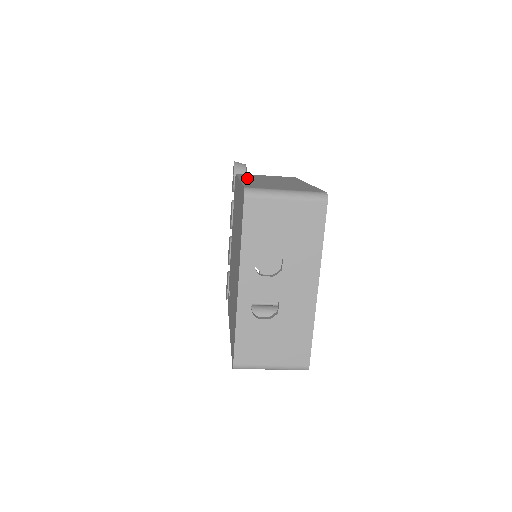
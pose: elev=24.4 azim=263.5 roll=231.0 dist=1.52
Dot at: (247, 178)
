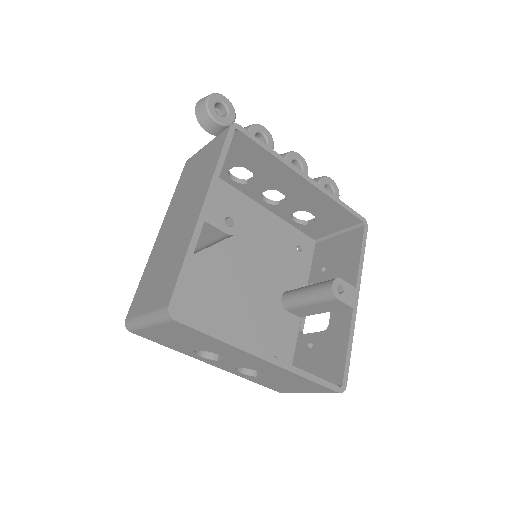
Dot at: (168, 215)
